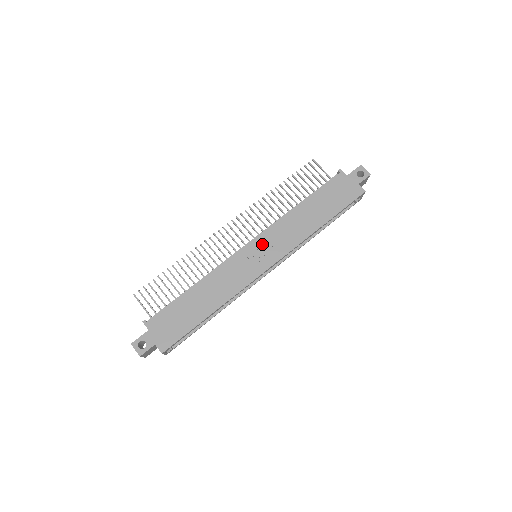
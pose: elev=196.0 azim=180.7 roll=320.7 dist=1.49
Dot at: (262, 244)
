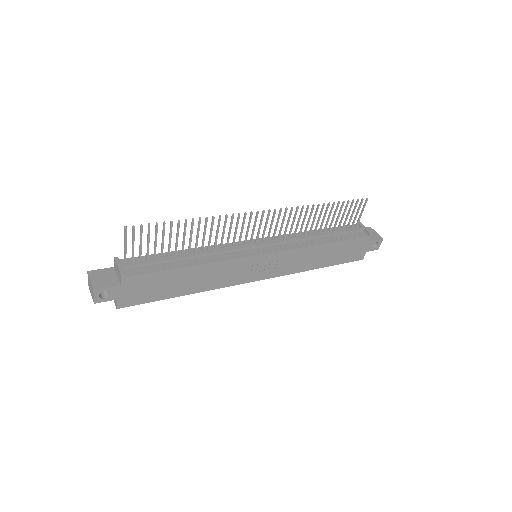
Dot at: (272, 260)
